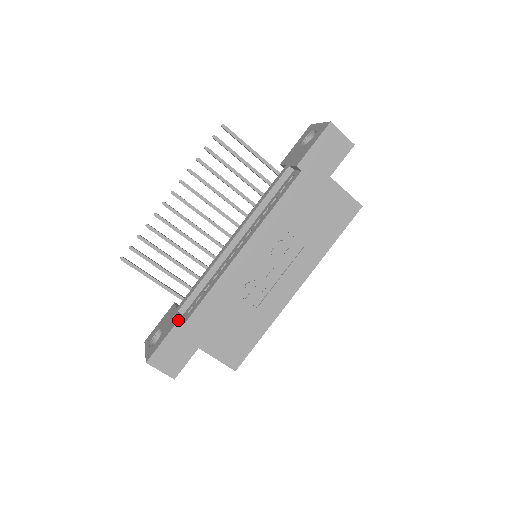
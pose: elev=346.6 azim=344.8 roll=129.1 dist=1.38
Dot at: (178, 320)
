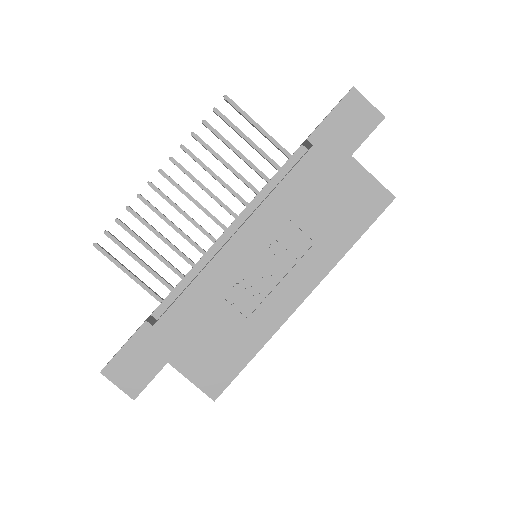
Dot at: occluded
